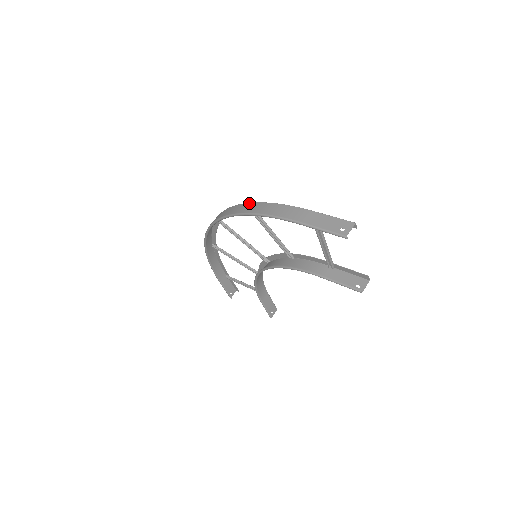
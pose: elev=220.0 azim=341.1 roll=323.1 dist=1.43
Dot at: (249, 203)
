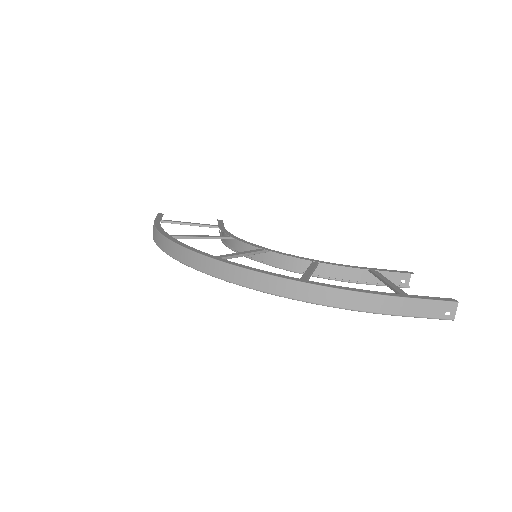
Dot at: (306, 285)
